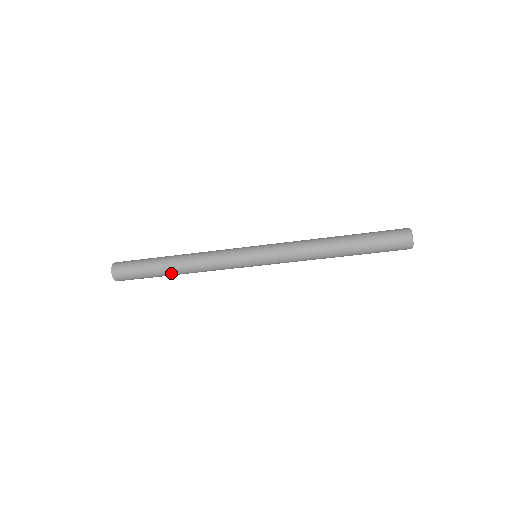
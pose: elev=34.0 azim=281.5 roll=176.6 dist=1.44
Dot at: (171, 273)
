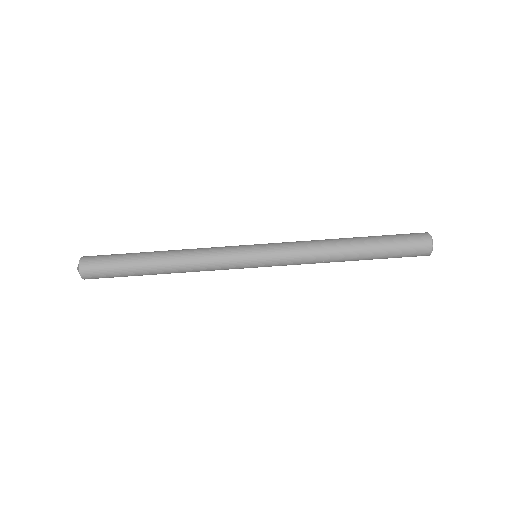
Dot at: (155, 273)
